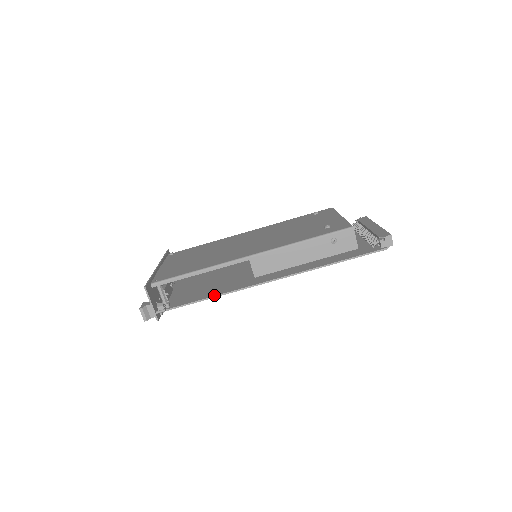
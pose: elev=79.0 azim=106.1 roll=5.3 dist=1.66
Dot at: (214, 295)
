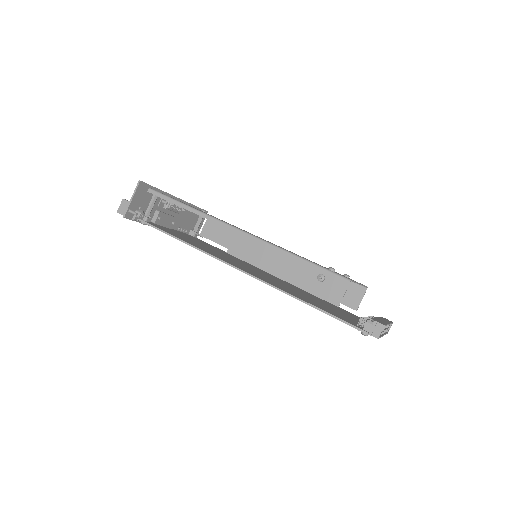
Dot at: occluded
